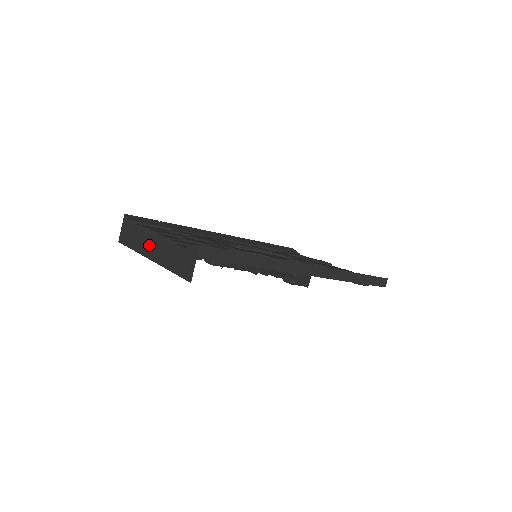
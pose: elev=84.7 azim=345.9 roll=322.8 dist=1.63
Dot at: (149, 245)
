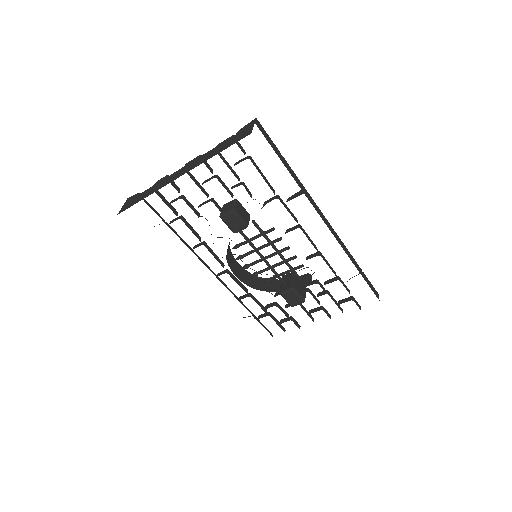
Dot at: (177, 173)
